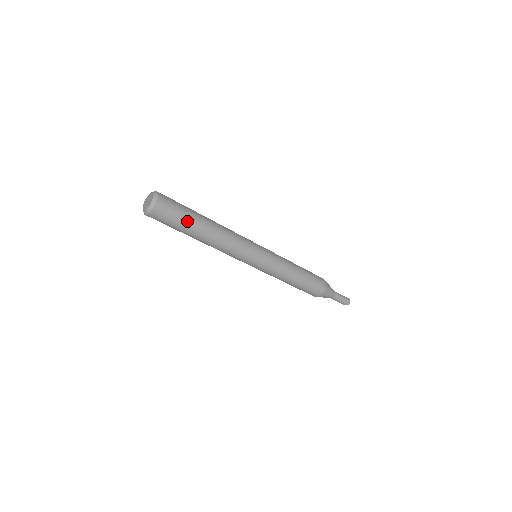
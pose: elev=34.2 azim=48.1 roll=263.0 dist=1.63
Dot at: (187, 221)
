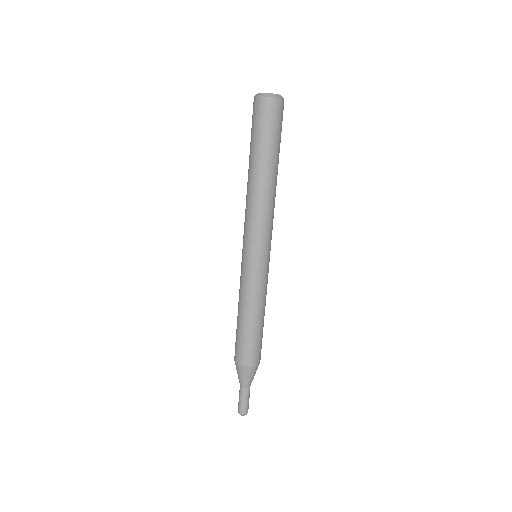
Dot at: (279, 145)
